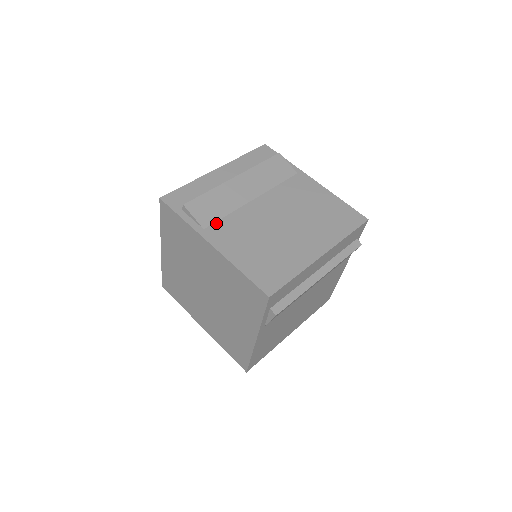
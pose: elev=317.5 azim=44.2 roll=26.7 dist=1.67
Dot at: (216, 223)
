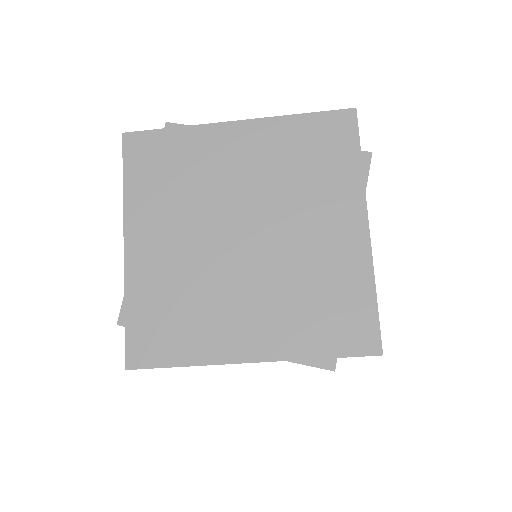
Dot at: occluded
